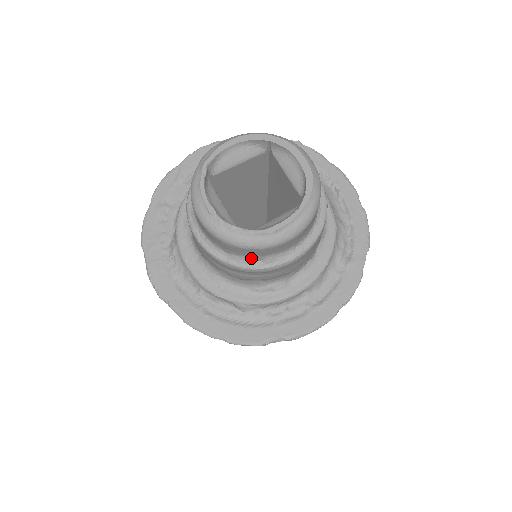
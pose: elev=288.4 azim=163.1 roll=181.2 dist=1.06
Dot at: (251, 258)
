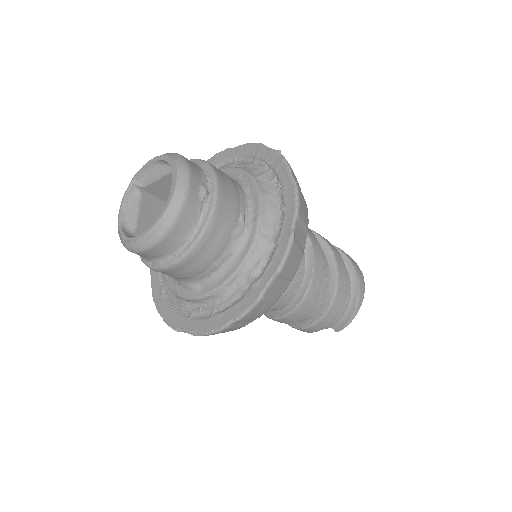
Dot at: (145, 258)
